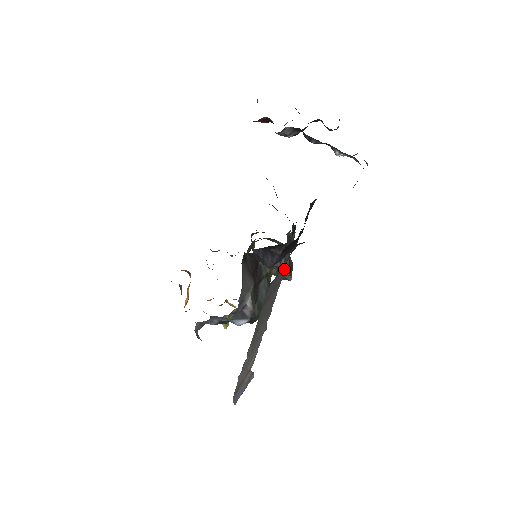
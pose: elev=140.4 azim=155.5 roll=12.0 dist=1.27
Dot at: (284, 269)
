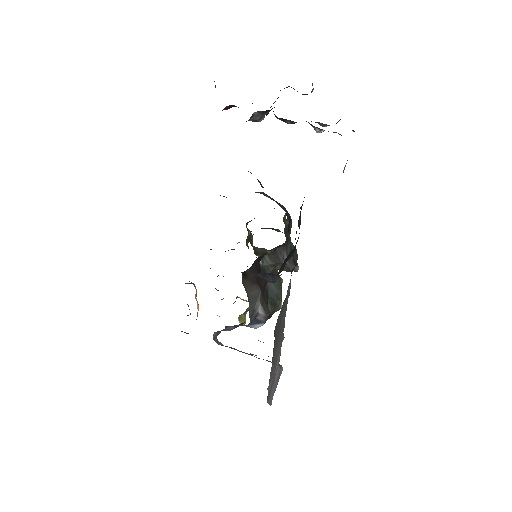
Dot at: (288, 294)
